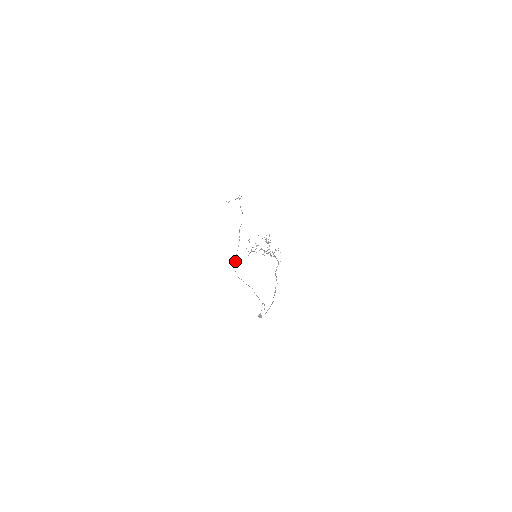
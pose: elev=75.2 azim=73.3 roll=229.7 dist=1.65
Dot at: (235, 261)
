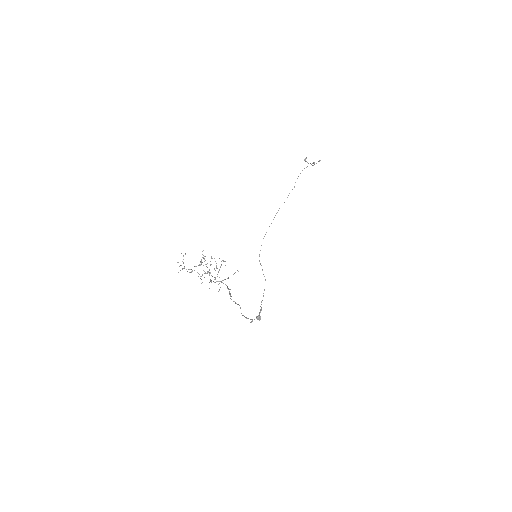
Dot at: occluded
